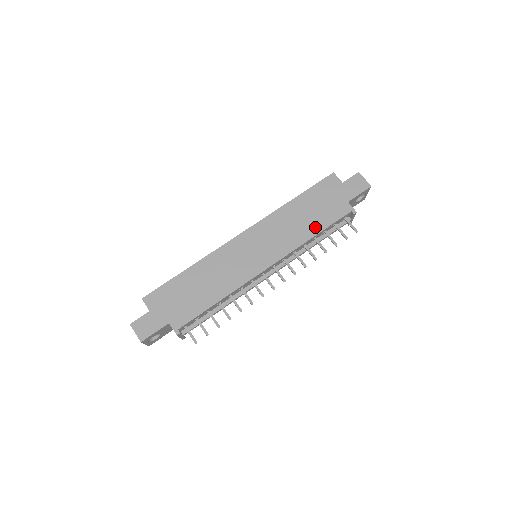
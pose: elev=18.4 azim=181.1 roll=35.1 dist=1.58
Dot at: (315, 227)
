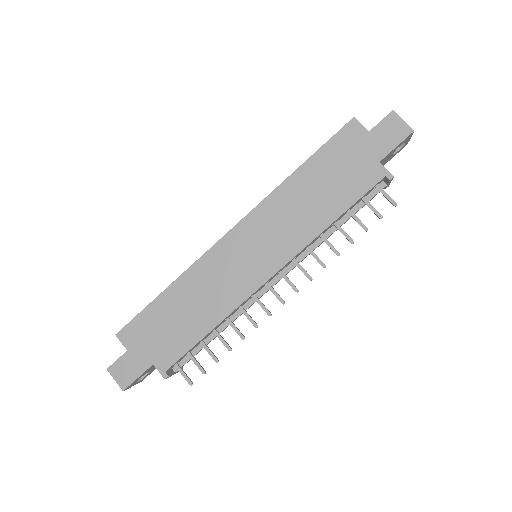
Dot at: (333, 208)
